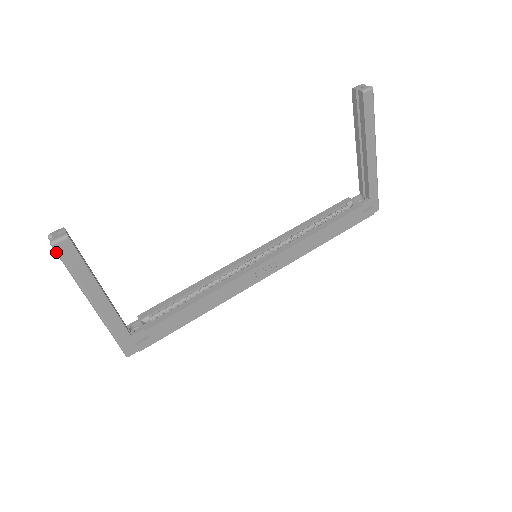
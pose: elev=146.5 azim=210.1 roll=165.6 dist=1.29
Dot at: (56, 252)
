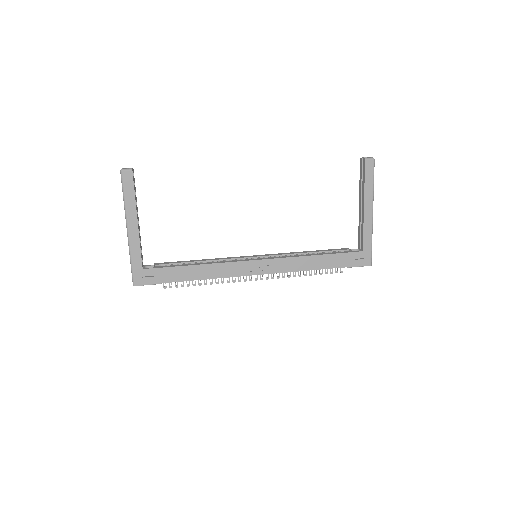
Dot at: (121, 177)
